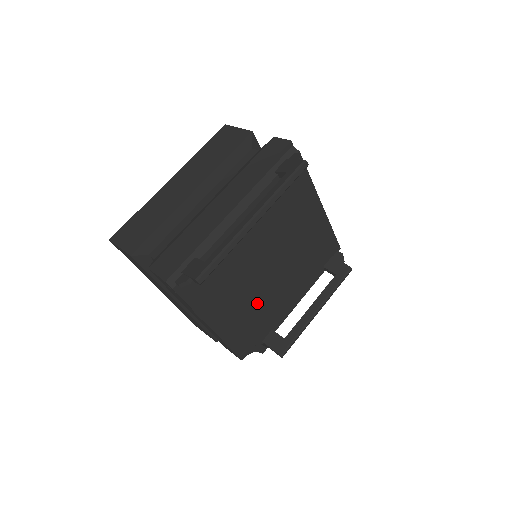
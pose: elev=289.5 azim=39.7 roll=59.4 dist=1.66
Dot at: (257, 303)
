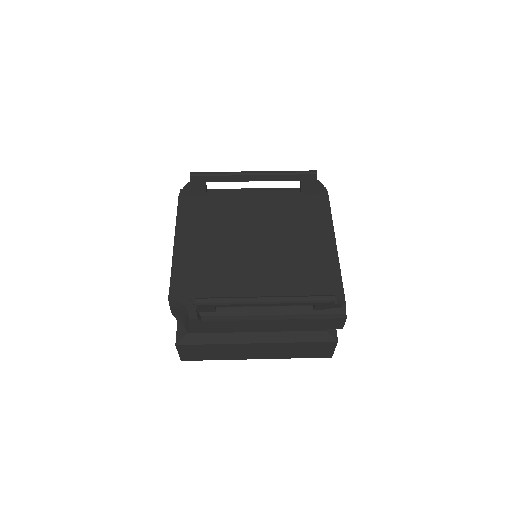
Dot at: (222, 263)
